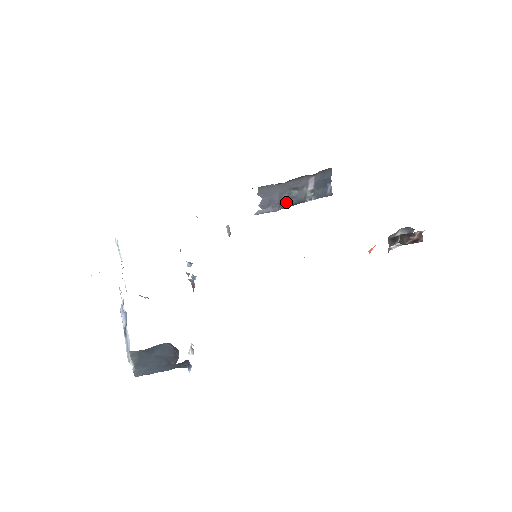
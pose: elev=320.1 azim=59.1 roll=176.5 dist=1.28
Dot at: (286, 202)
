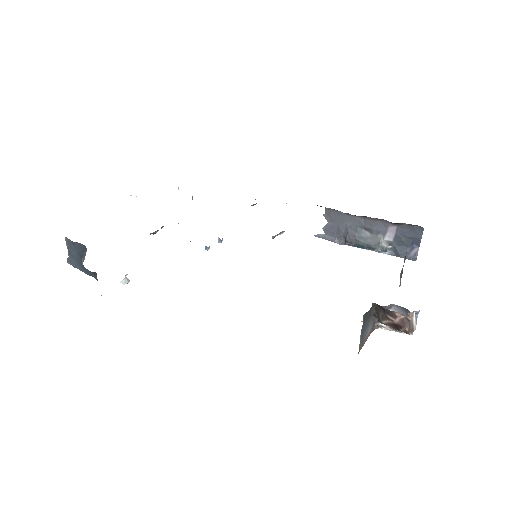
Dot at: (351, 238)
